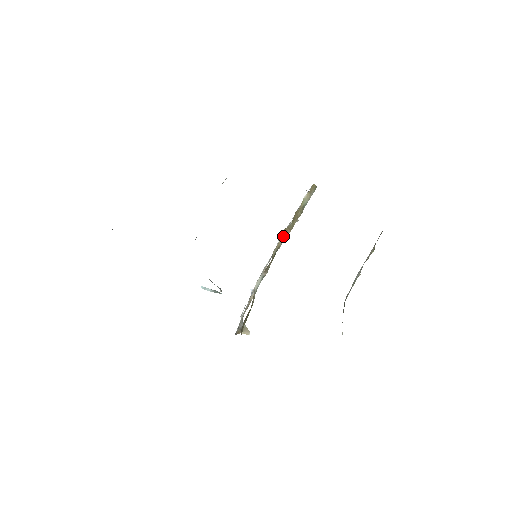
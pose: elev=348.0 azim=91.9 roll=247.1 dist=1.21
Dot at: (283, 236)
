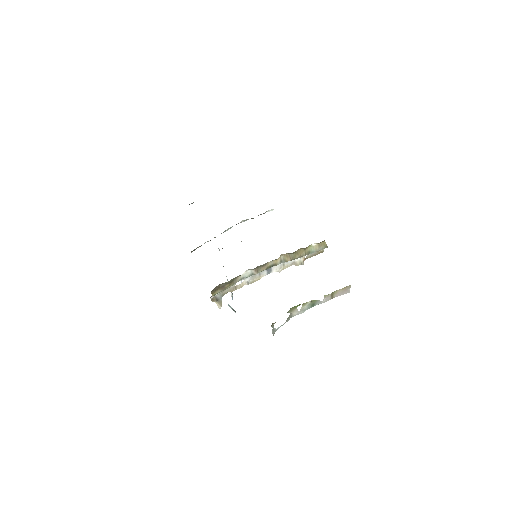
Dot at: (283, 259)
